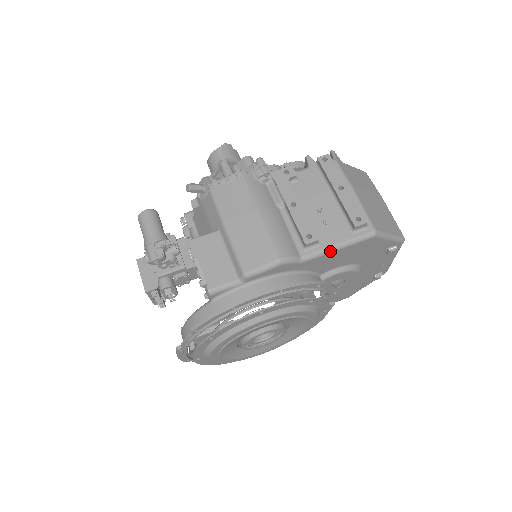
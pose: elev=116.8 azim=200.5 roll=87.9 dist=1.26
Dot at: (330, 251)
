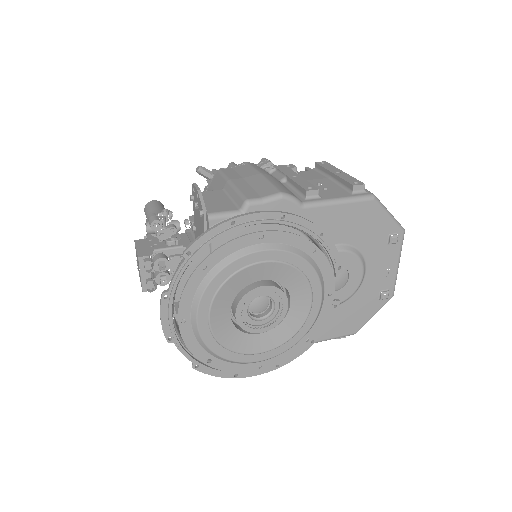
Dot at: (331, 203)
